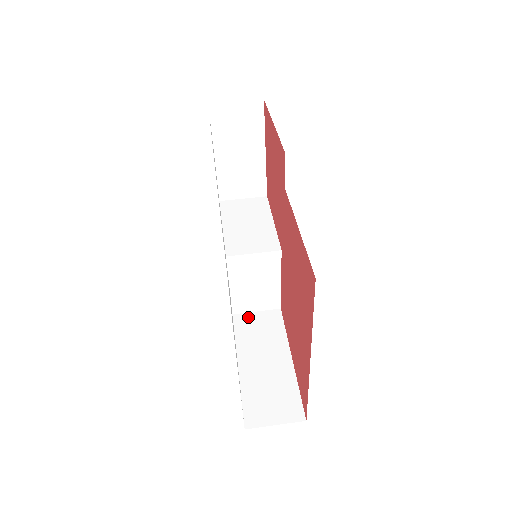
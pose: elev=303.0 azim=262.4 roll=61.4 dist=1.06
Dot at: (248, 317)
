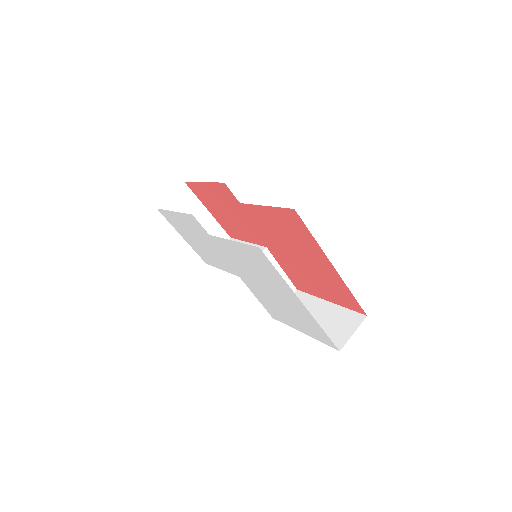
Dot at: occluded
